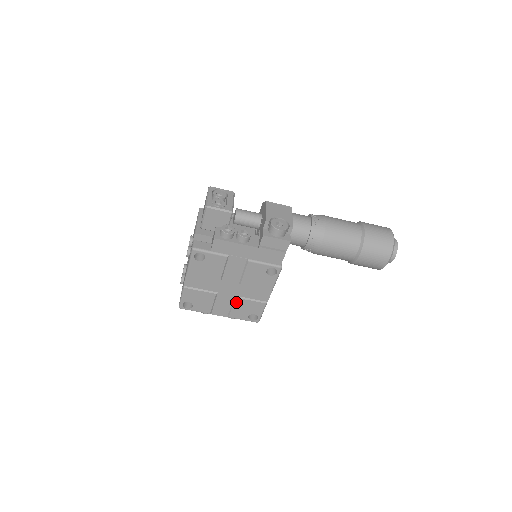
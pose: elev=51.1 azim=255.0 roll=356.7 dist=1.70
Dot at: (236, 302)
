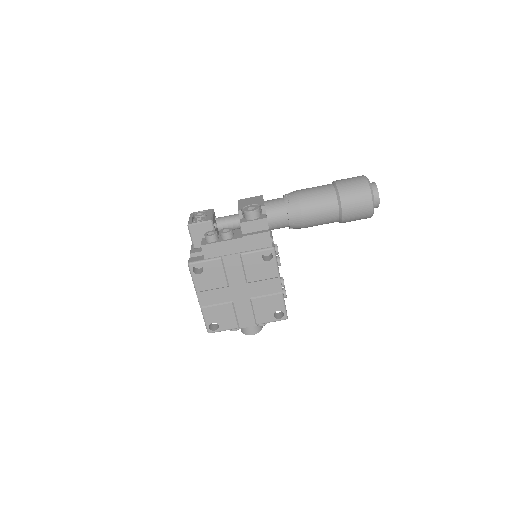
Dot at: (254, 304)
